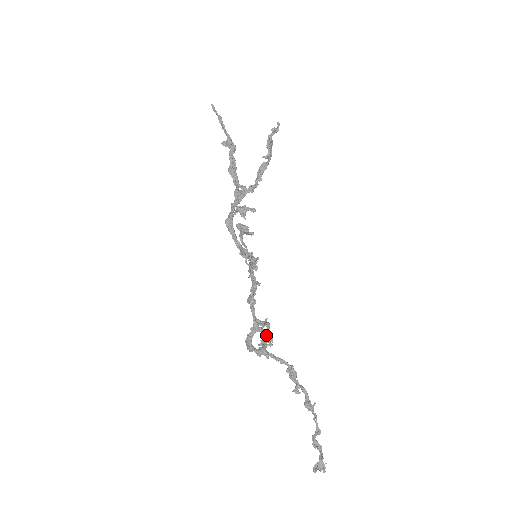
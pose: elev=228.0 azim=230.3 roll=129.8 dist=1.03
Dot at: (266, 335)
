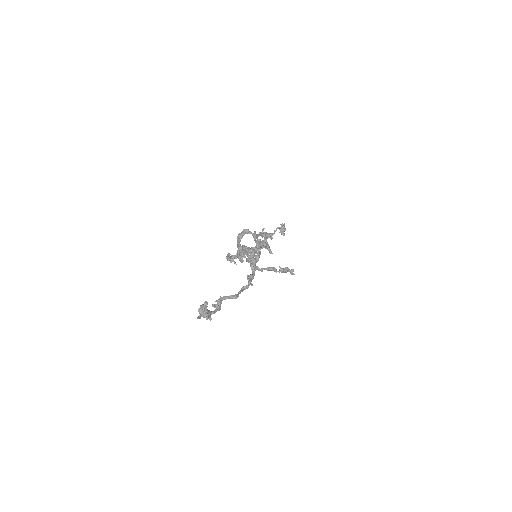
Dot at: occluded
